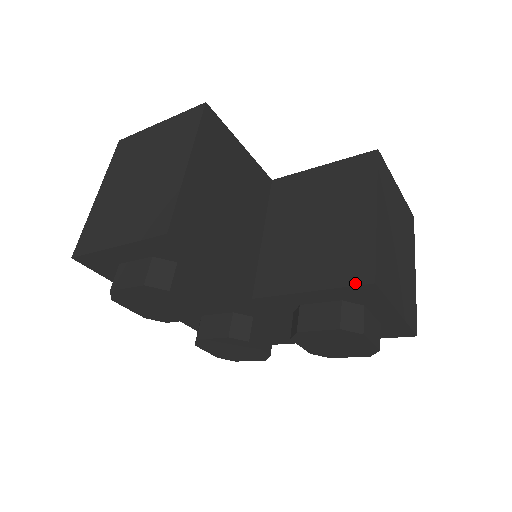
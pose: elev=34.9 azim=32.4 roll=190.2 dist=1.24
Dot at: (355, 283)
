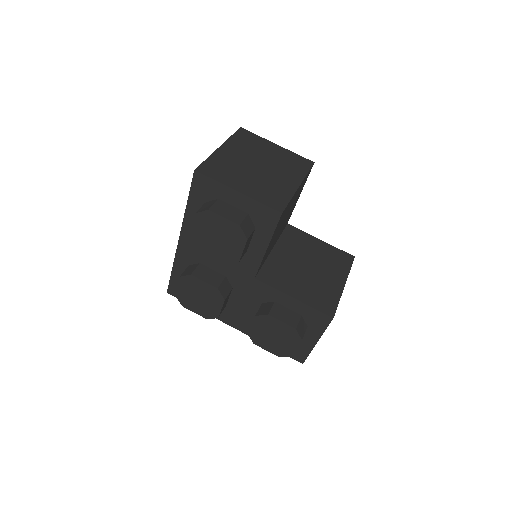
Dot at: (323, 311)
